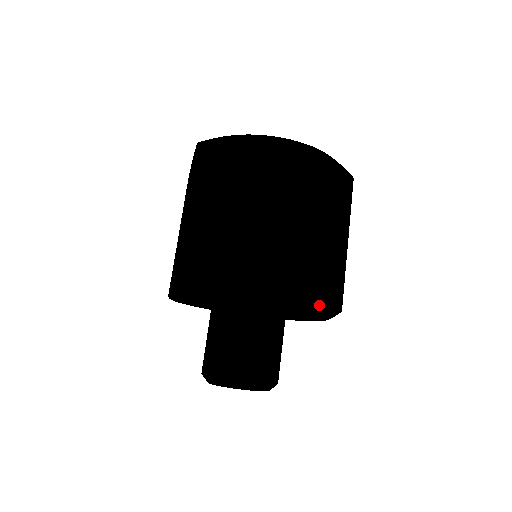
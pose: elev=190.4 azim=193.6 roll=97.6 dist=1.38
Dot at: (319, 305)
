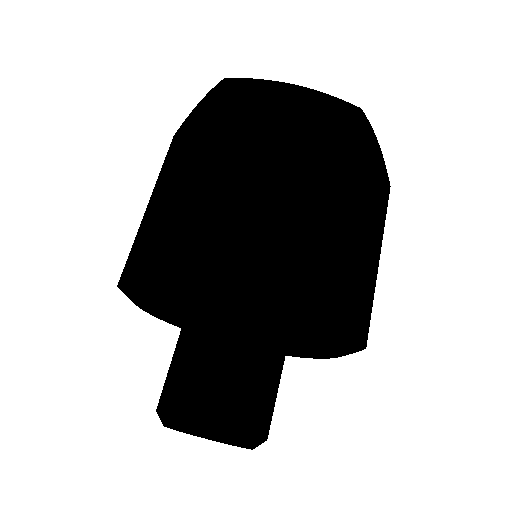
Dot at: (352, 334)
